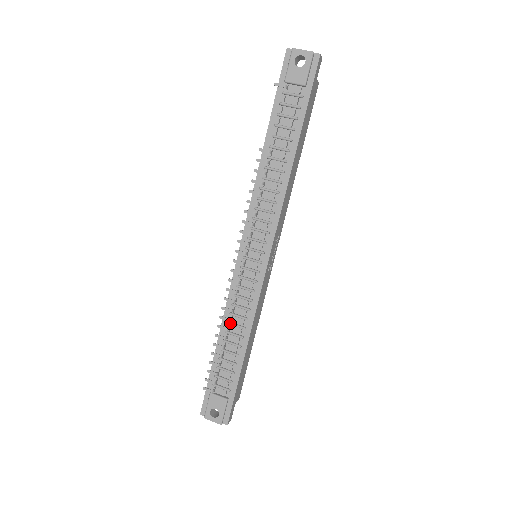
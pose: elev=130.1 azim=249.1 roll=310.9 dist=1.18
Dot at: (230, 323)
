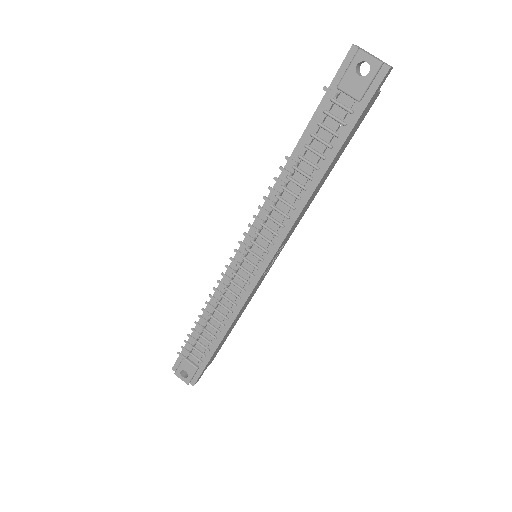
Dot at: (215, 309)
